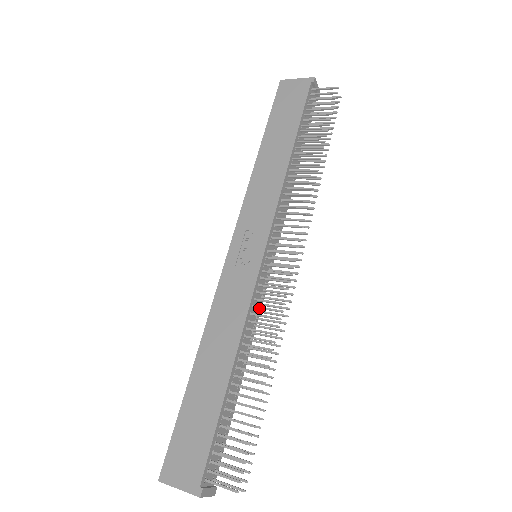
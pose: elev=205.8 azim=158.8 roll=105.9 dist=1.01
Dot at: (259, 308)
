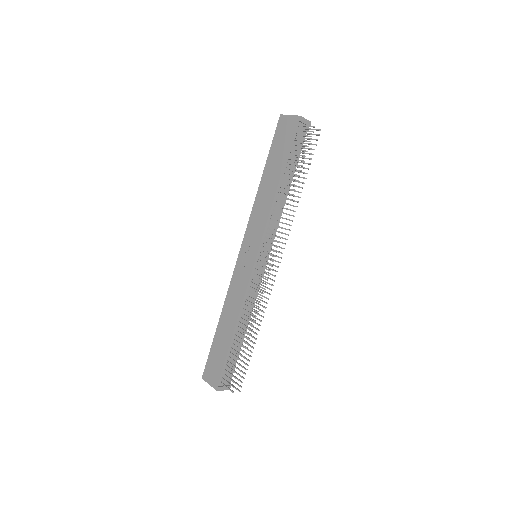
Dot at: (251, 293)
